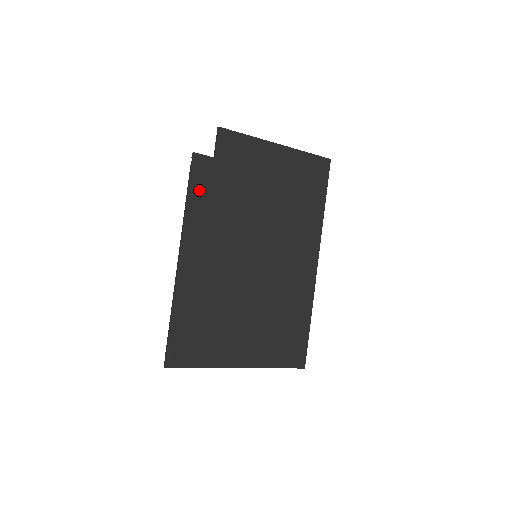
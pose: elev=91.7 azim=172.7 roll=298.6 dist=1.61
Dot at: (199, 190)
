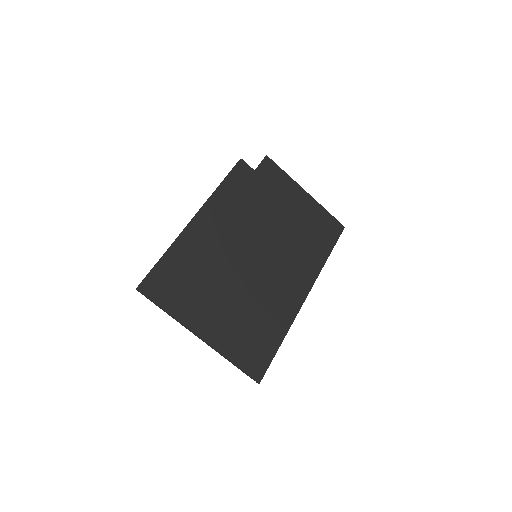
Dot at: (233, 183)
